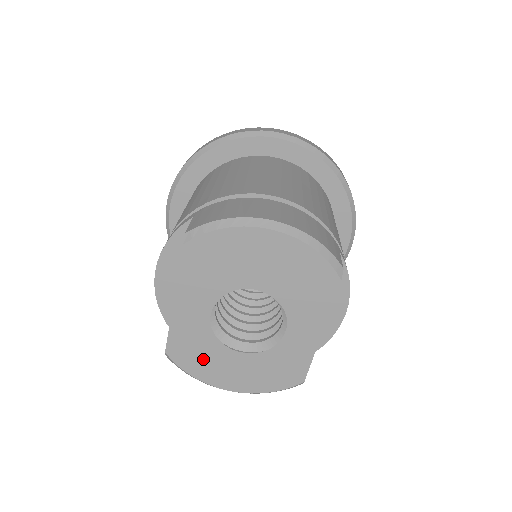
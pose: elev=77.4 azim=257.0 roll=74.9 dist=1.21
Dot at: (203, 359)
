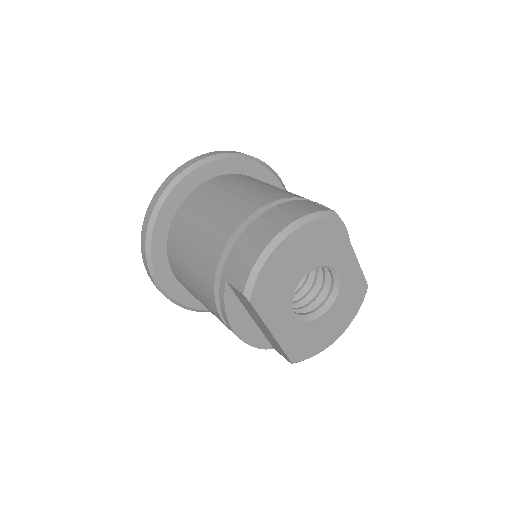
Dot at: (312, 340)
